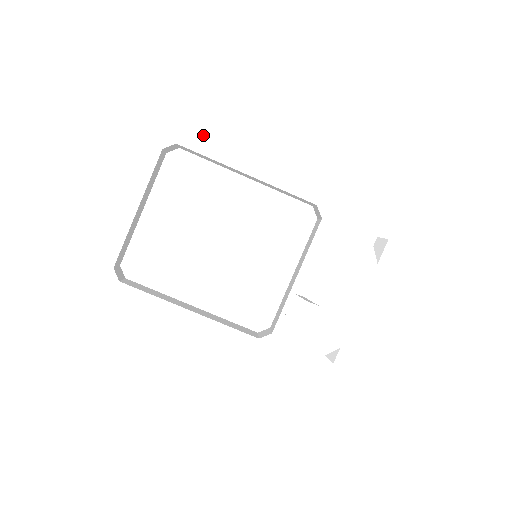
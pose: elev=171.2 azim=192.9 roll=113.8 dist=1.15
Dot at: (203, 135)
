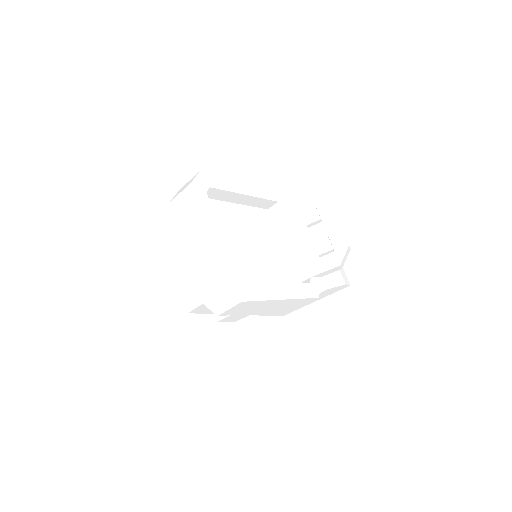
Dot at: (217, 179)
